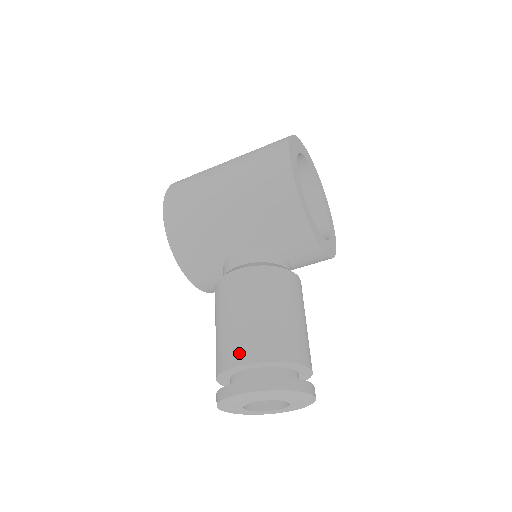
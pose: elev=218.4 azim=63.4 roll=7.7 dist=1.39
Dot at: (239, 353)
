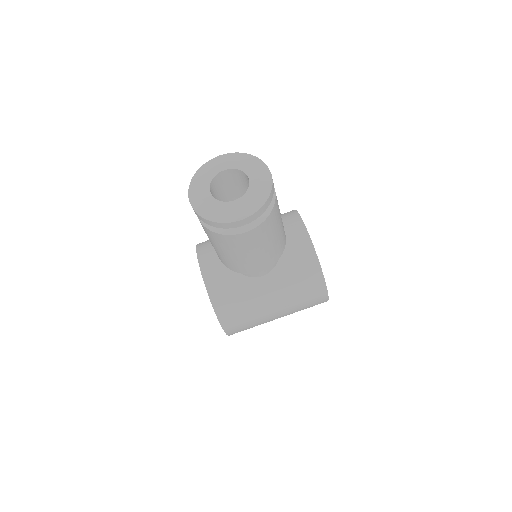
Dot at: occluded
